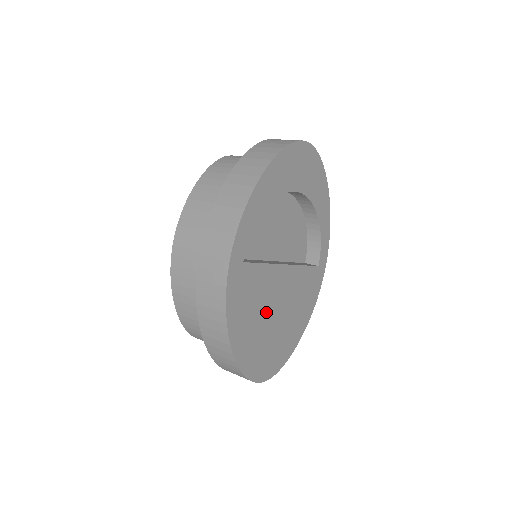
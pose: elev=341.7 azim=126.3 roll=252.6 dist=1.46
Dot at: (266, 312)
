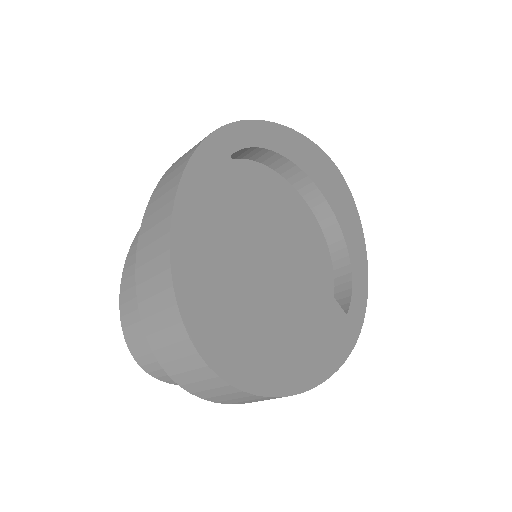
Dot at: (246, 256)
